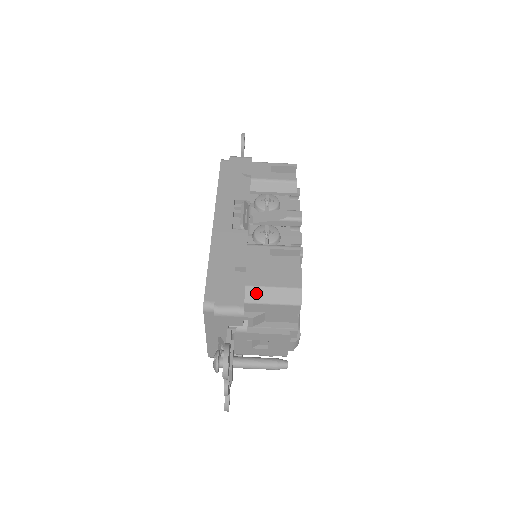
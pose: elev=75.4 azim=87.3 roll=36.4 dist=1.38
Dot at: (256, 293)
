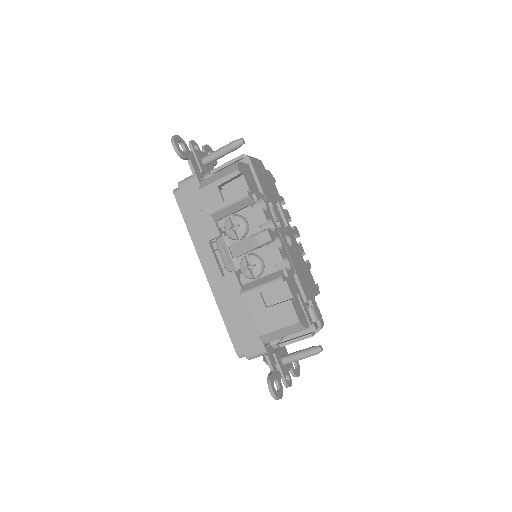
Dot at: (268, 337)
